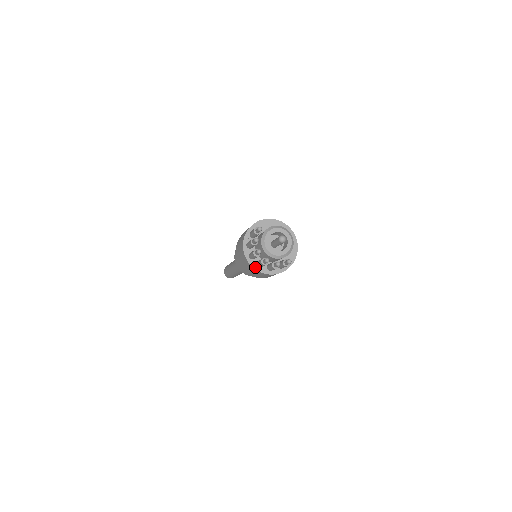
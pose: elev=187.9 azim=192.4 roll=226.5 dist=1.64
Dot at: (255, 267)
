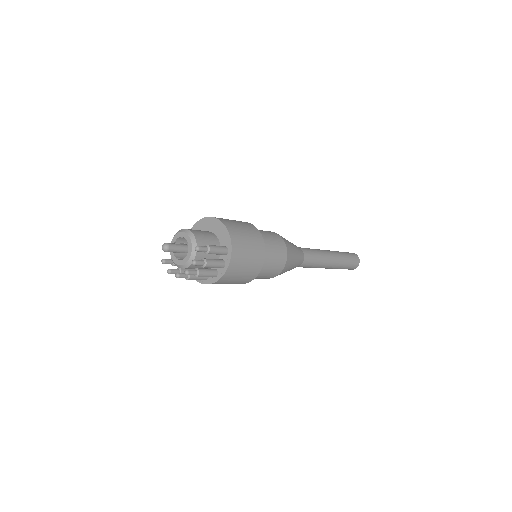
Dot at: (215, 280)
